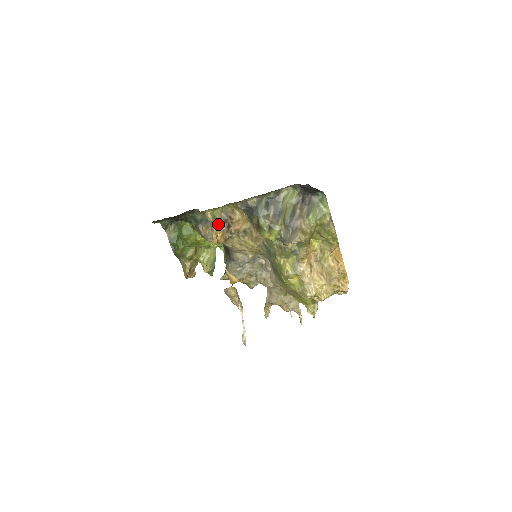
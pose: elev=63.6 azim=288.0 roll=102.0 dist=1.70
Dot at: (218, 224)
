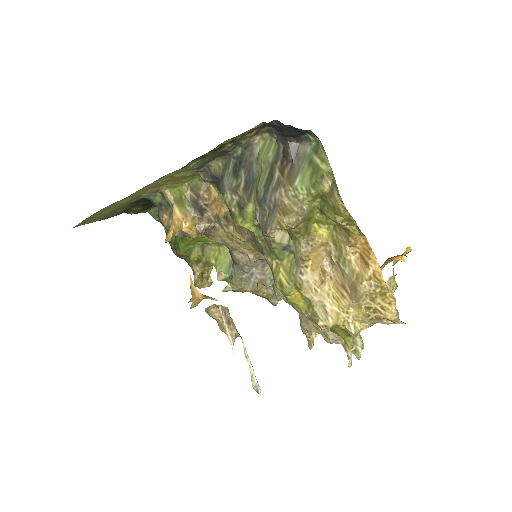
Dot at: (184, 208)
